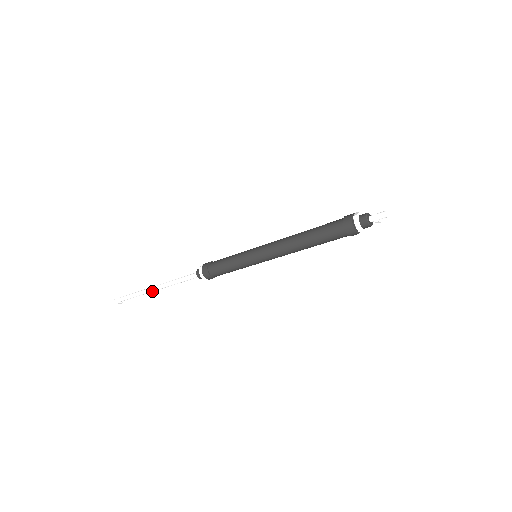
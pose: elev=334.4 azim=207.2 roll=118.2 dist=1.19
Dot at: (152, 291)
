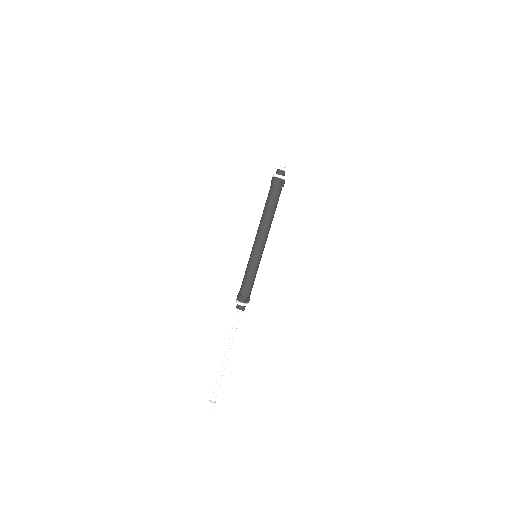
Dot at: (224, 362)
